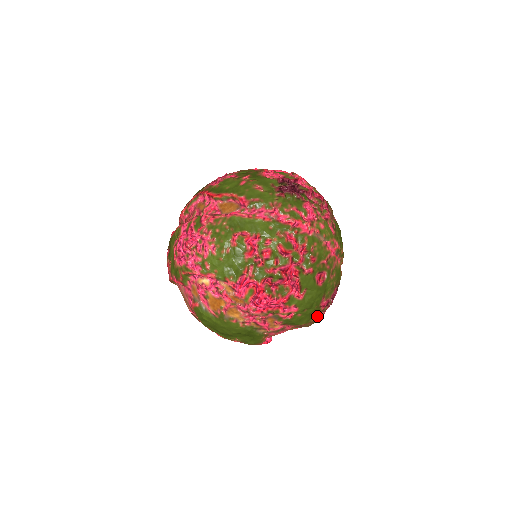
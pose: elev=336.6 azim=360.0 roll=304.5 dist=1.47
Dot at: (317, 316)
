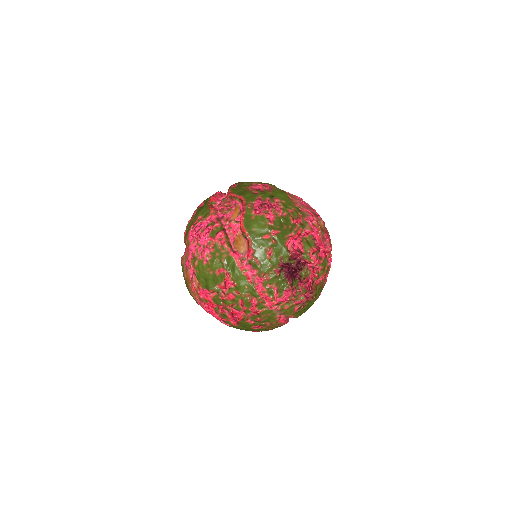
Dot at: occluded
